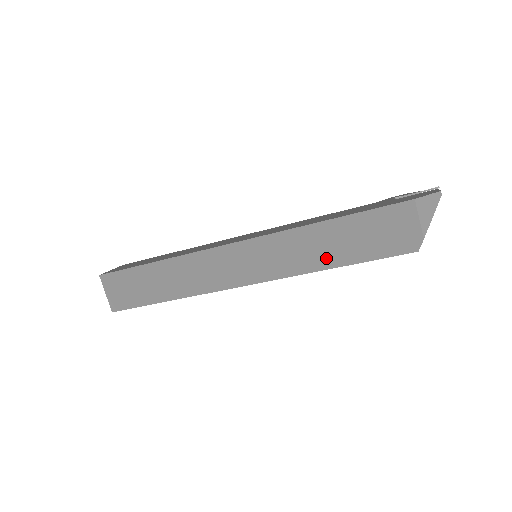
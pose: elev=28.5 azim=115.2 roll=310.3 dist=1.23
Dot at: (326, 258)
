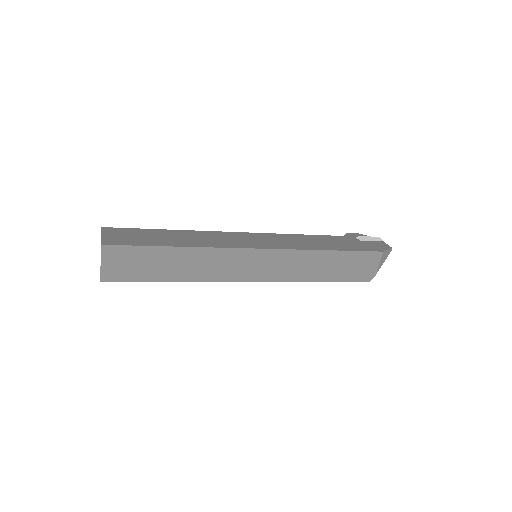
Dot at: (317, 274)
